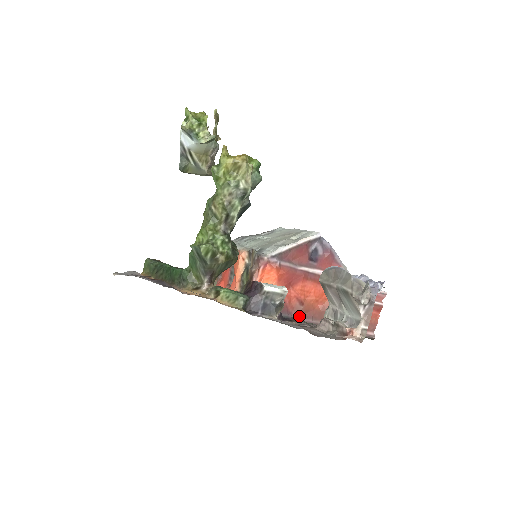
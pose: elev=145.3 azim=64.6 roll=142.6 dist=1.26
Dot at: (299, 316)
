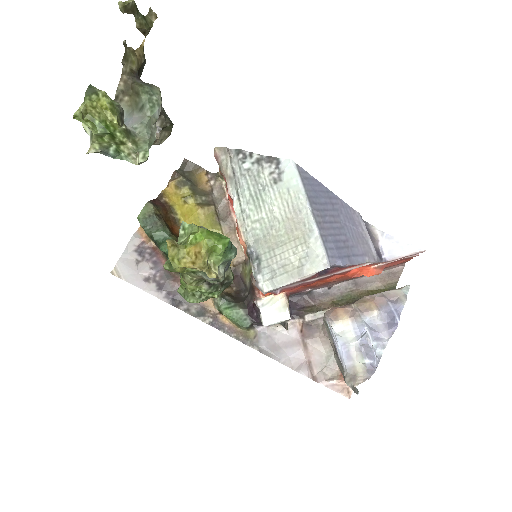
Dot at: (313, 288)
